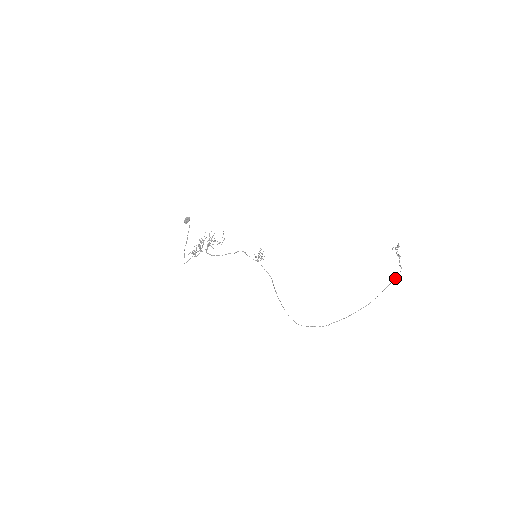
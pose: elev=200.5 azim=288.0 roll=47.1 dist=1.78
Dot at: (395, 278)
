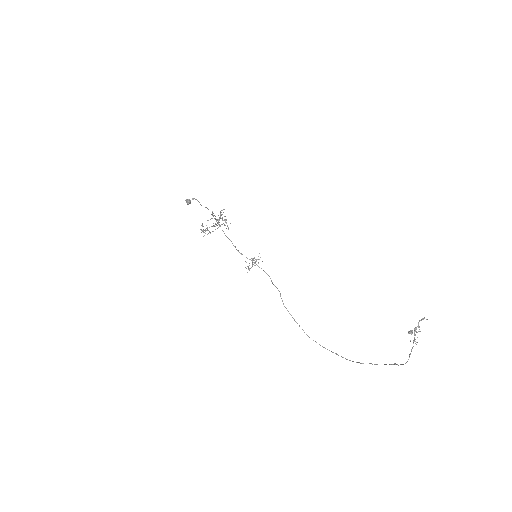
Dot at: (400, 364)
